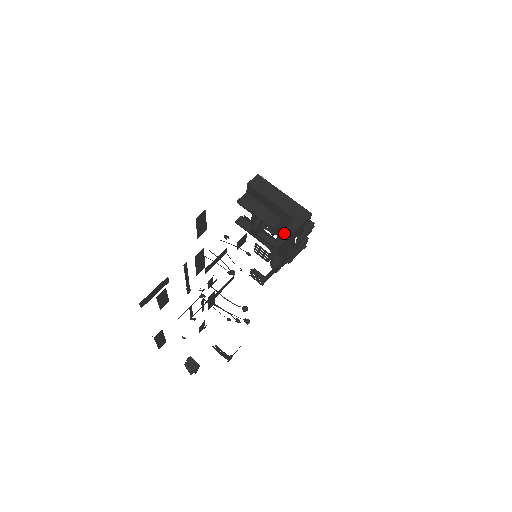
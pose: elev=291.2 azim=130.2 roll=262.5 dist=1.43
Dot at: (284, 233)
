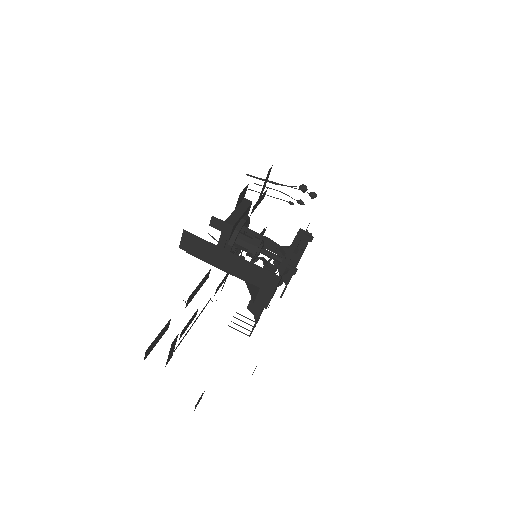
Dot at: (255, 310)
